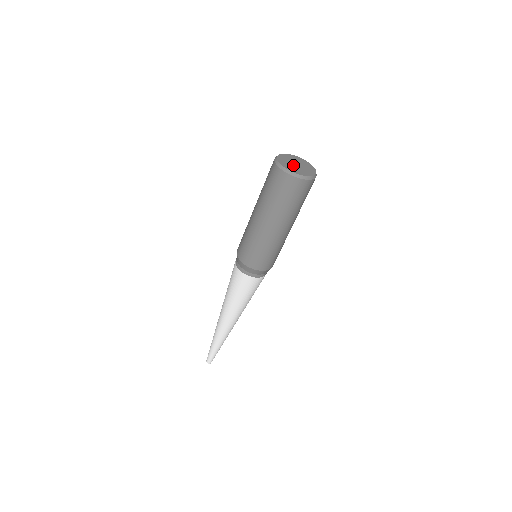
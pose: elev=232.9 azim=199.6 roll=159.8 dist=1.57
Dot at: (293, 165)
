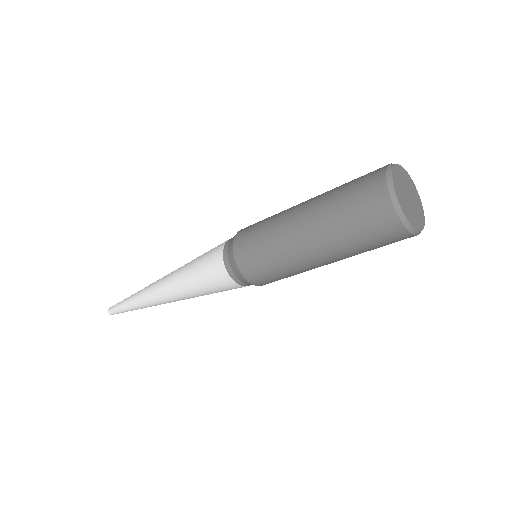
Dot at: (406, 196)
